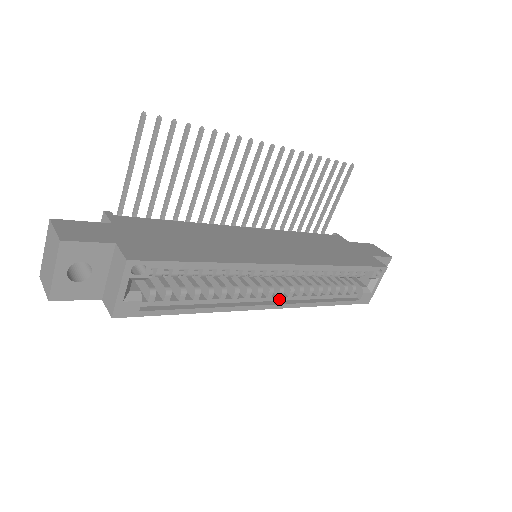
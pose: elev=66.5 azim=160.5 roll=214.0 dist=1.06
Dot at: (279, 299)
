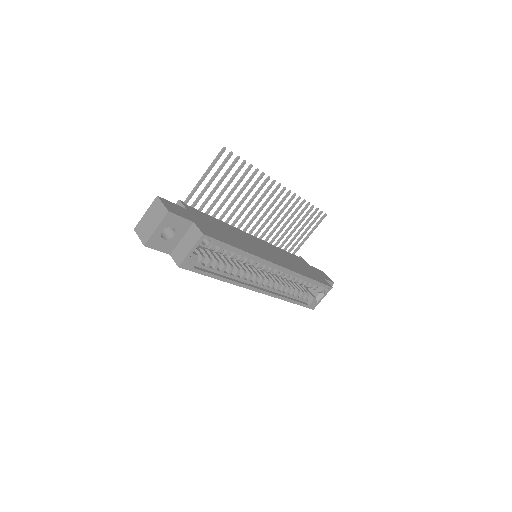
Dot at: (265, 288)
